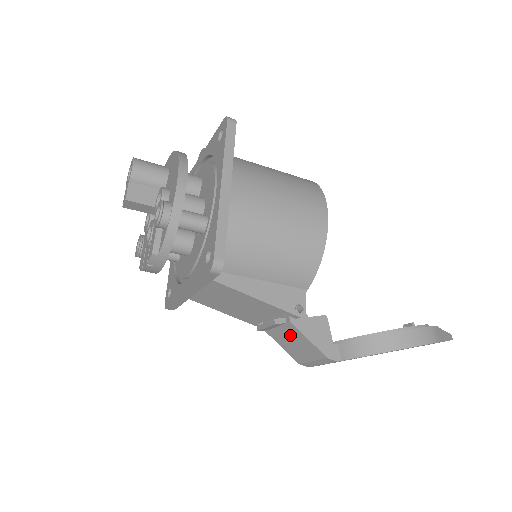
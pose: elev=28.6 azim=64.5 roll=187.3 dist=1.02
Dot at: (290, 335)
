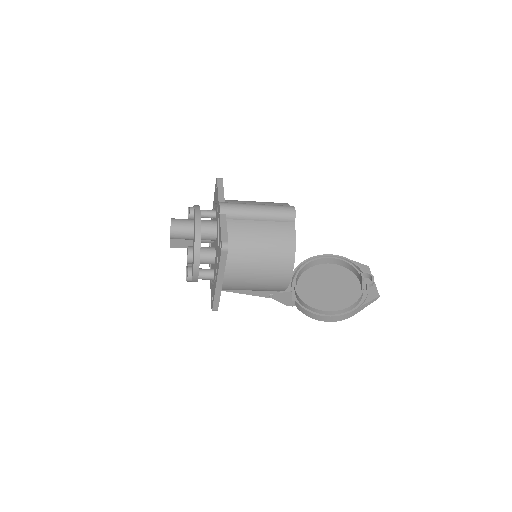
Dot at: occluded
